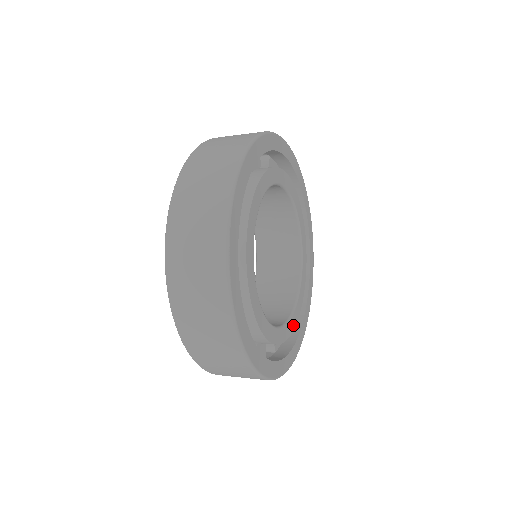
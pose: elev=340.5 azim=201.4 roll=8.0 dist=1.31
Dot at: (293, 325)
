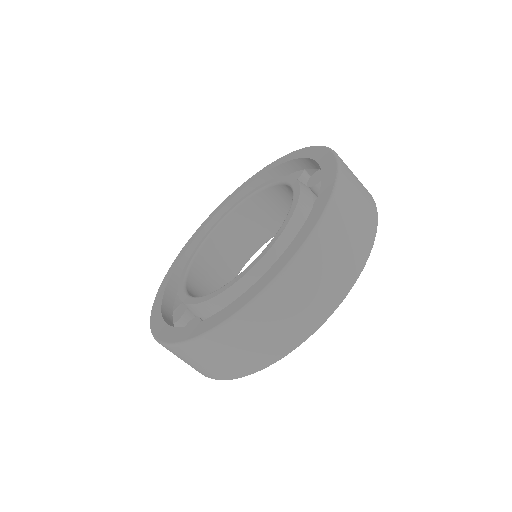
Dot at: occluded
